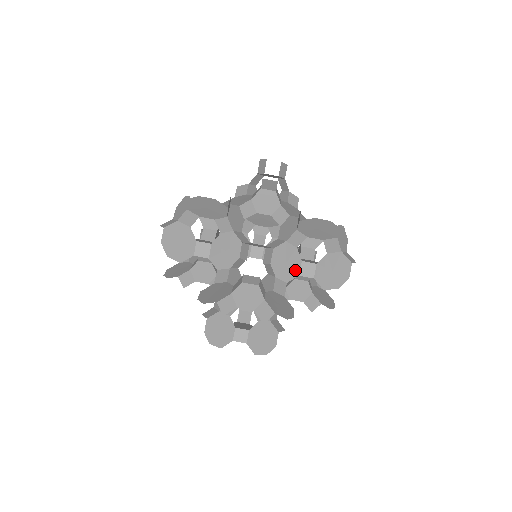
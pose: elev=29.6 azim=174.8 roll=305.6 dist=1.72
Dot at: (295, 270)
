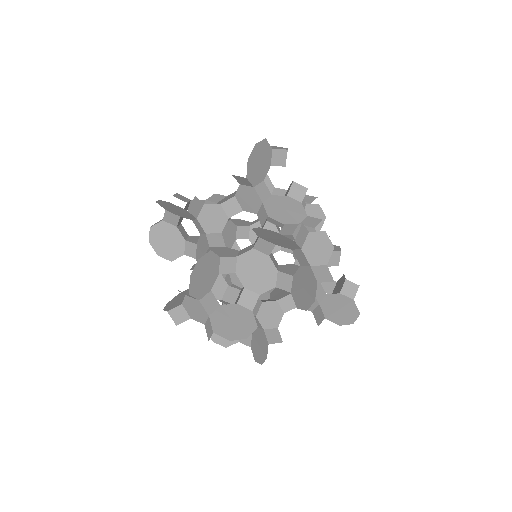
Dot at: (270, 281)
